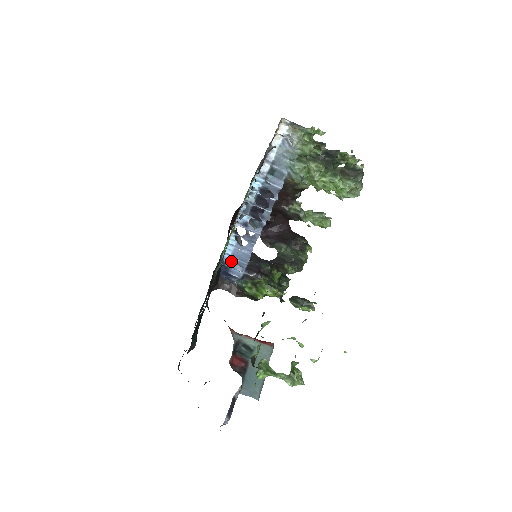
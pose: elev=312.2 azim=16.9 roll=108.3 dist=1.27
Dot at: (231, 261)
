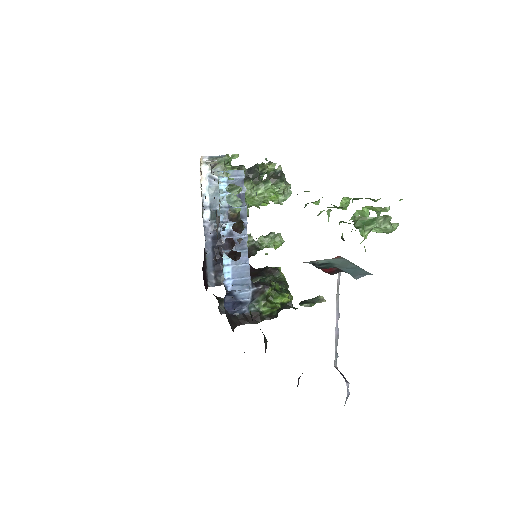
Dot at: (234, 285)
